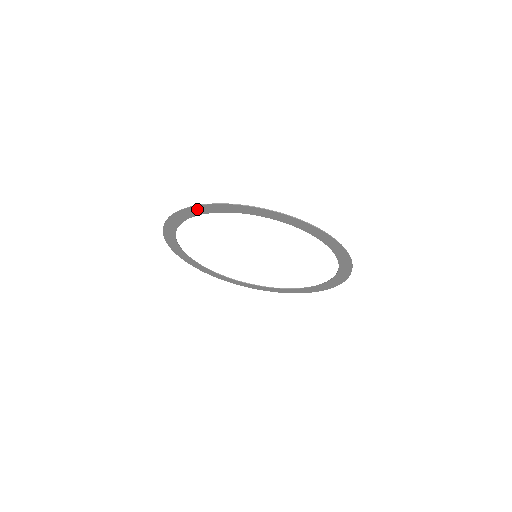
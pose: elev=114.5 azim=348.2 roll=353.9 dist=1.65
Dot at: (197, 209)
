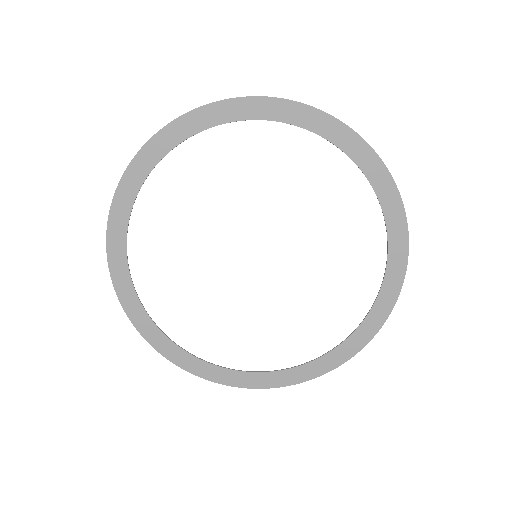
Dot at: (179, 126)
